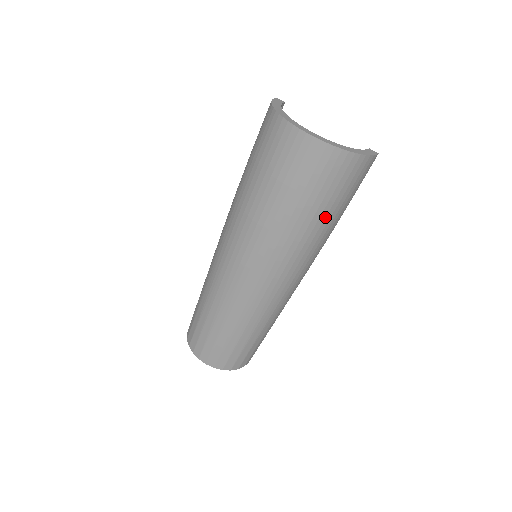
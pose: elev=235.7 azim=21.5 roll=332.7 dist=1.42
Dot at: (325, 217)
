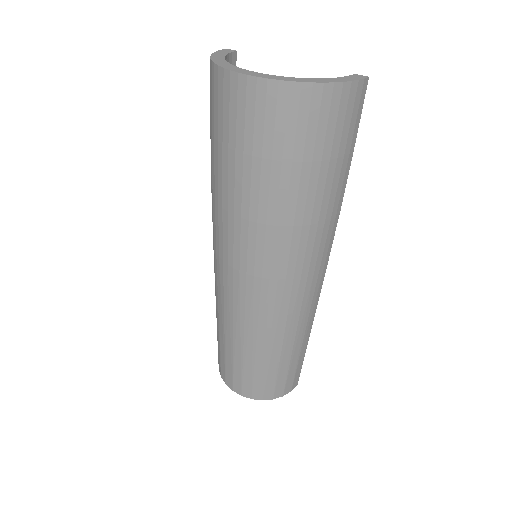
Dot at: (316, 185)
